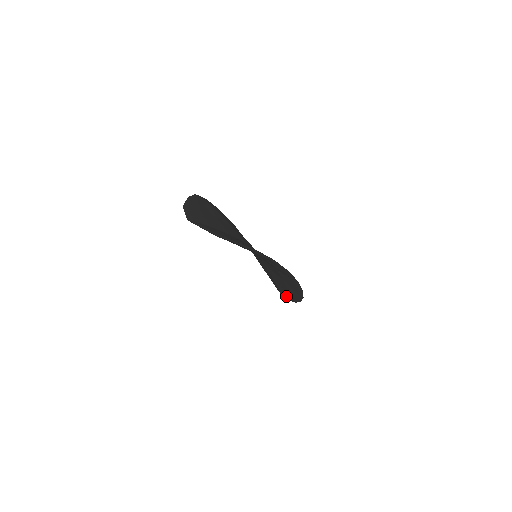
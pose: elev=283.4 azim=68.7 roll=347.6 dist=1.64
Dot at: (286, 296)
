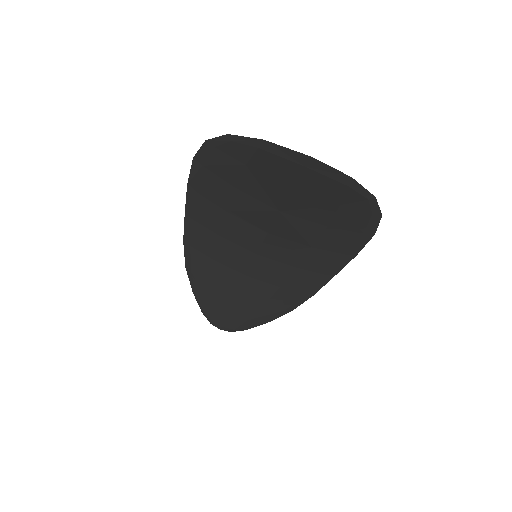
Dot at: (236, 324)
